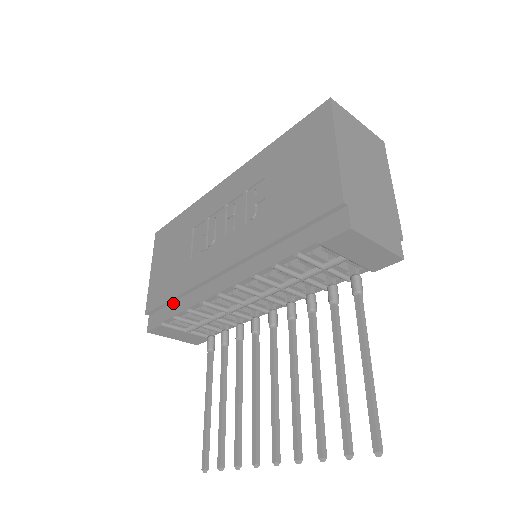
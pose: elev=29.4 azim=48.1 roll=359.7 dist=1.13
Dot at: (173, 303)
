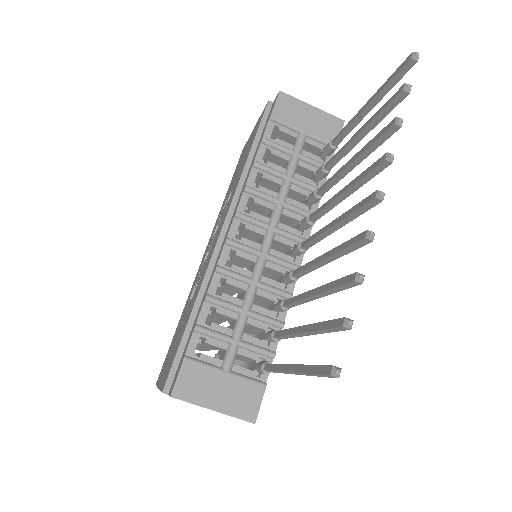
Dot at: (190, 331)
